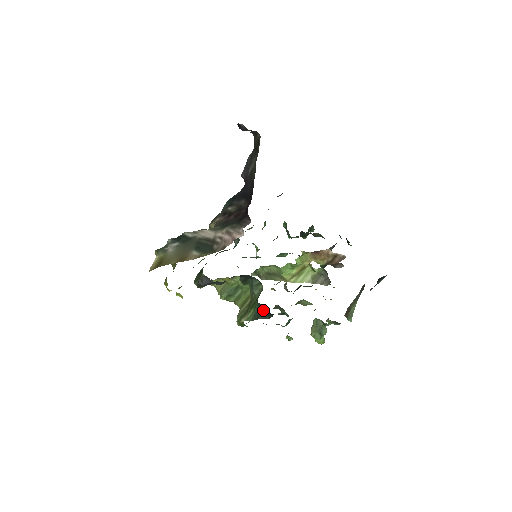
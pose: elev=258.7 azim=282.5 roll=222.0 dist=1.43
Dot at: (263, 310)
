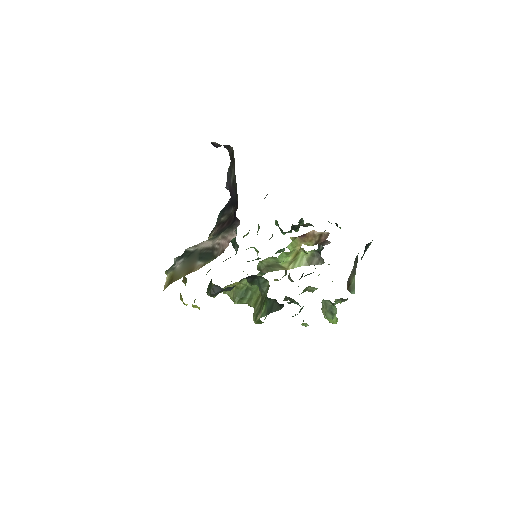
Dot at: (274, 303)
